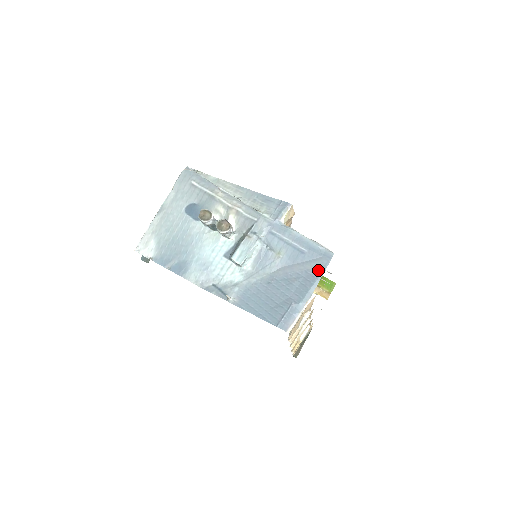
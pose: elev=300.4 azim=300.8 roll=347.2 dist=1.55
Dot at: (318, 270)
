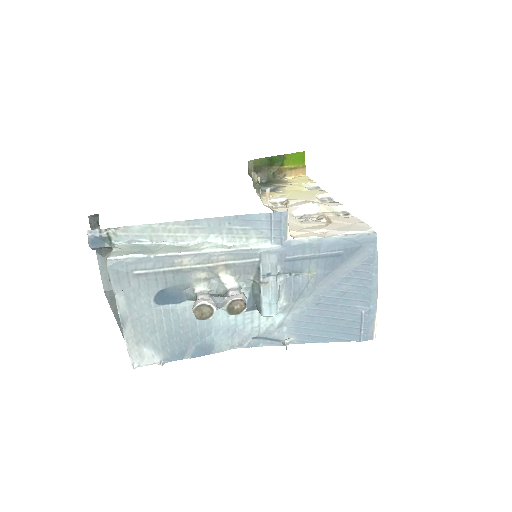
Dot at: (369, 263)
